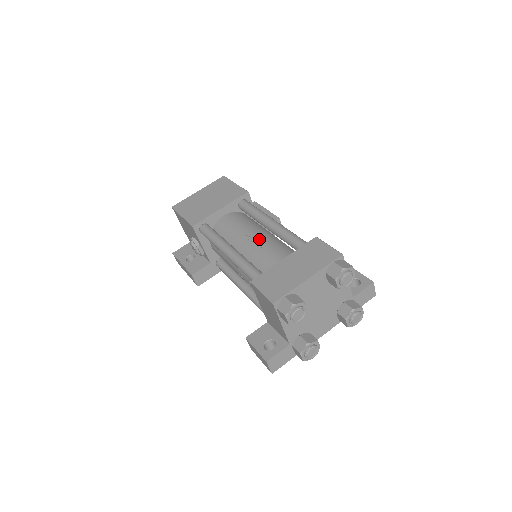
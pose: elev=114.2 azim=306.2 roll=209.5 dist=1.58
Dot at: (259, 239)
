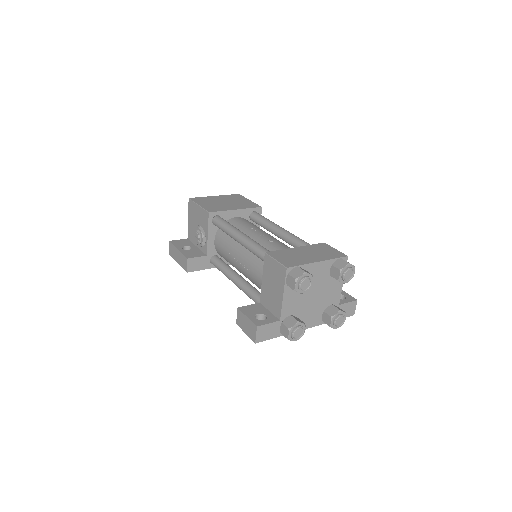
Dot at: (269, 236)
